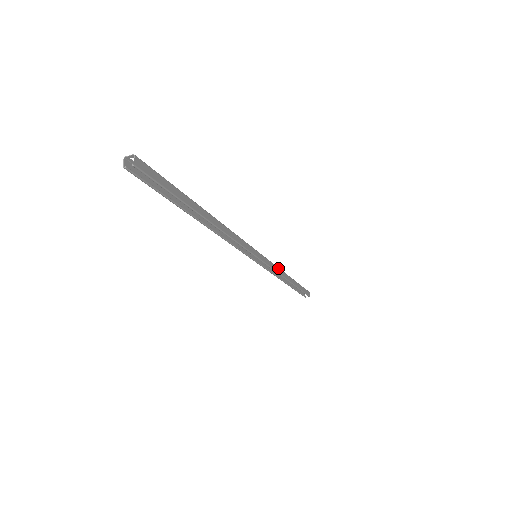
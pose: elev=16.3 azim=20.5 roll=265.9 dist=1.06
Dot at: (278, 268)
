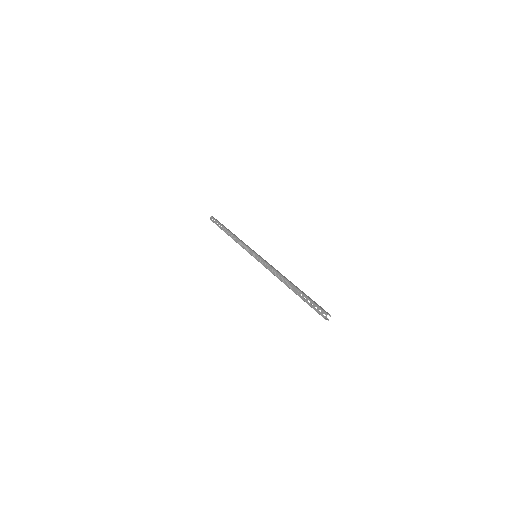
Dot at: (241, 241)
